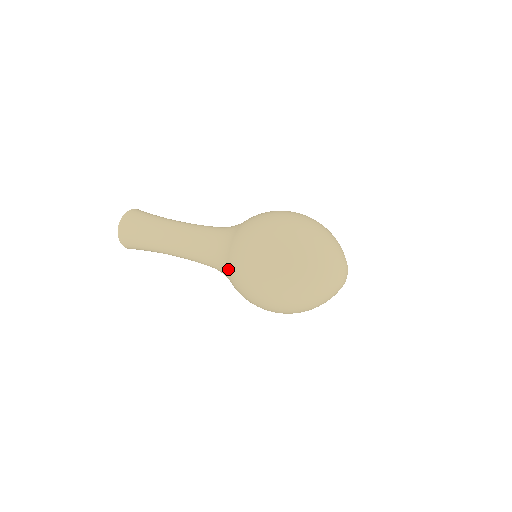
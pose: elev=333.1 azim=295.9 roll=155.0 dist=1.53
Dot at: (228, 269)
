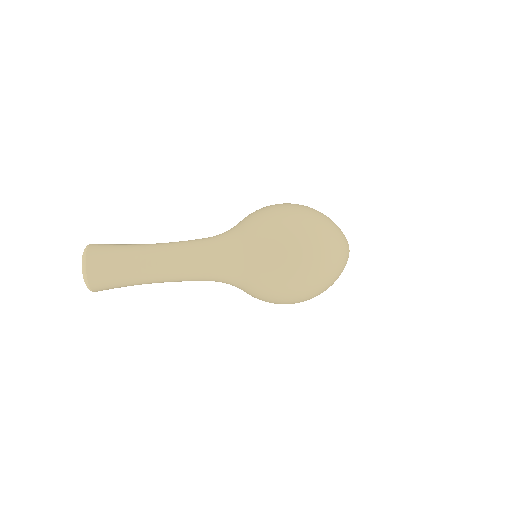
Dot at: occluded
